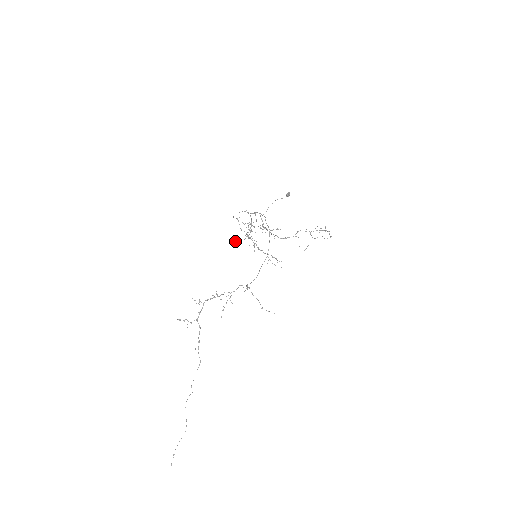
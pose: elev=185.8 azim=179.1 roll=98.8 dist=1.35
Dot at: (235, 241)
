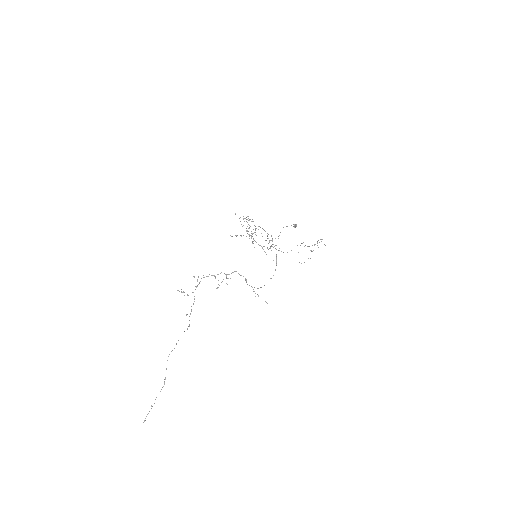
Dot at: (236, 235)
